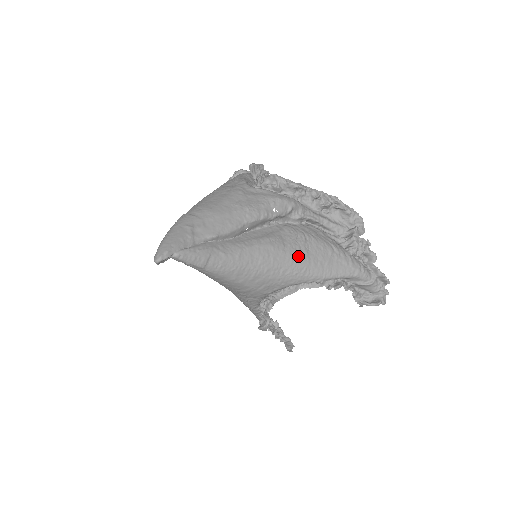
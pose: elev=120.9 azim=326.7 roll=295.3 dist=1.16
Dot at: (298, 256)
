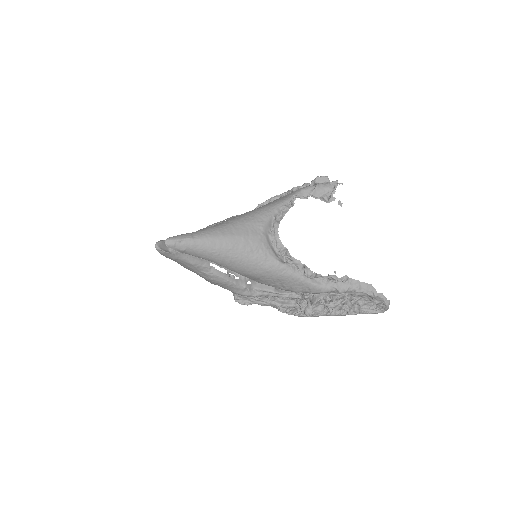
Dot at: (254, 210)
